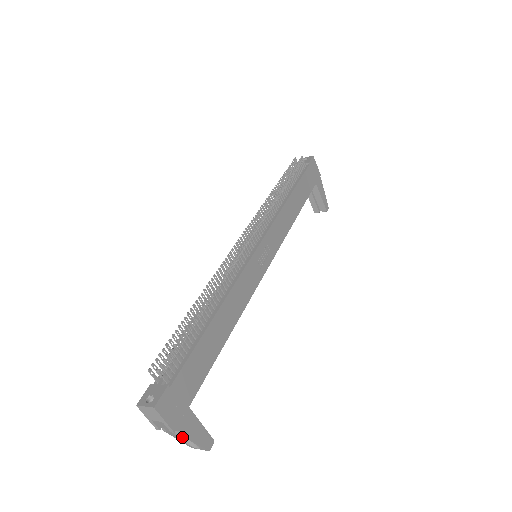
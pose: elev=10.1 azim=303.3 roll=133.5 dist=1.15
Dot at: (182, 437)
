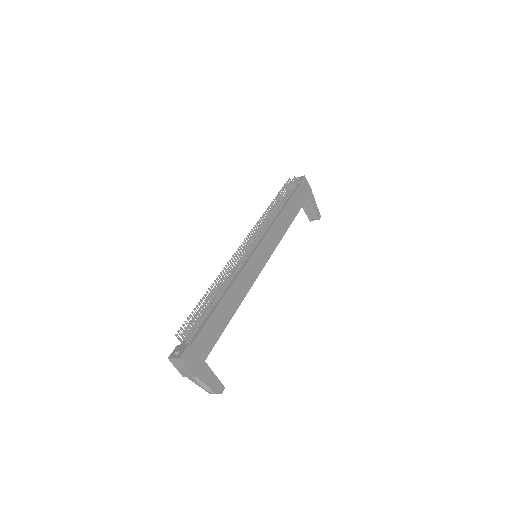
Dot at: (201, 384)
